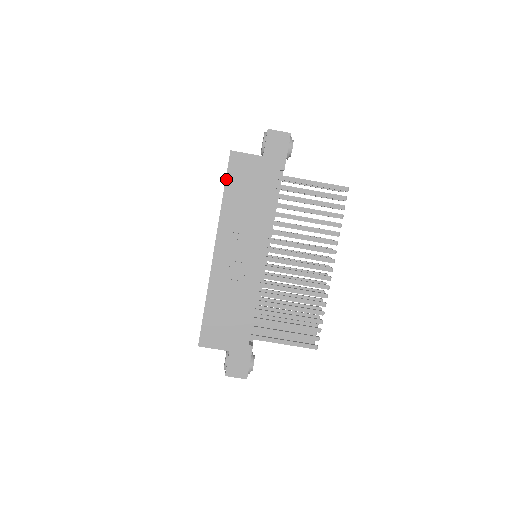
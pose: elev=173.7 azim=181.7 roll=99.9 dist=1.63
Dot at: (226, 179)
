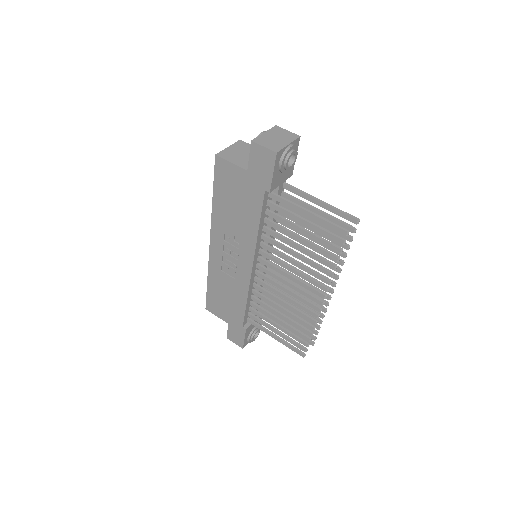
Dot at: (214, 183)
